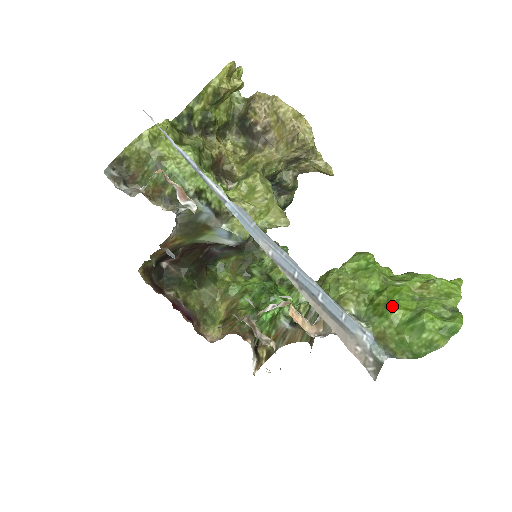
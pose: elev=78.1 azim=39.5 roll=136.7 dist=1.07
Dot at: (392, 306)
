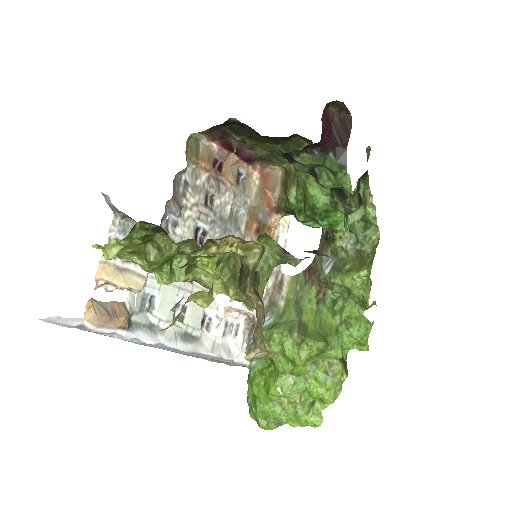
Dot at: (256, 389)
